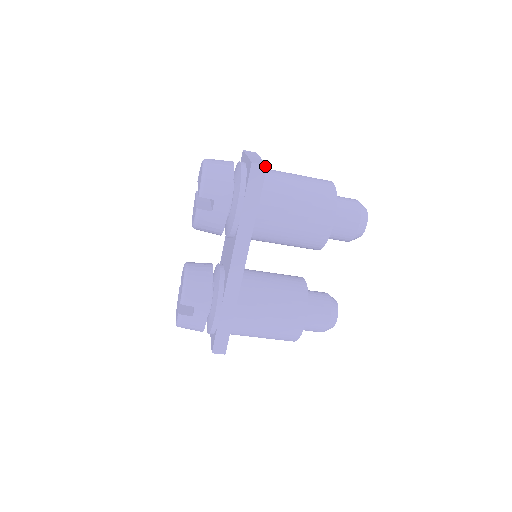
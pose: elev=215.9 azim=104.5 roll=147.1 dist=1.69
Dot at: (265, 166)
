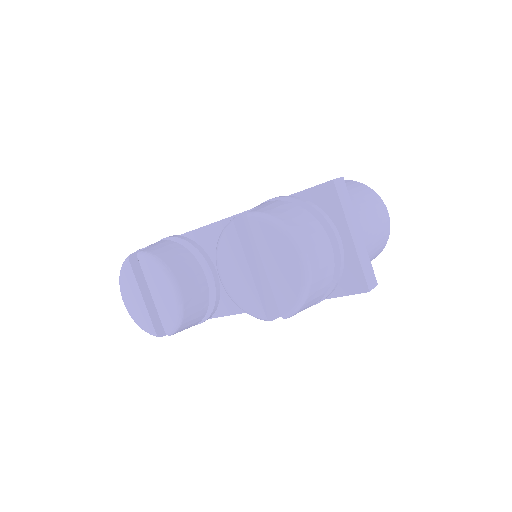
Dot at: (375, 286)
